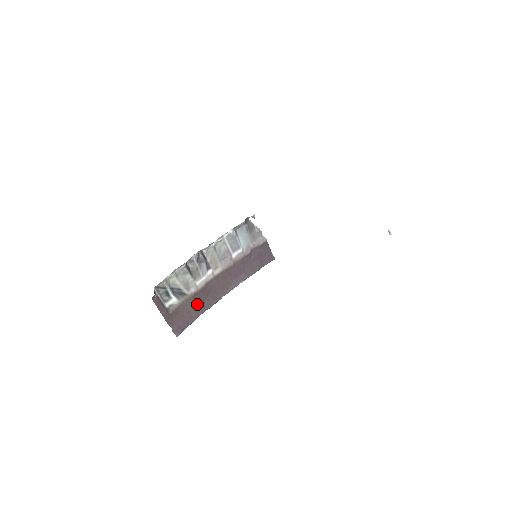
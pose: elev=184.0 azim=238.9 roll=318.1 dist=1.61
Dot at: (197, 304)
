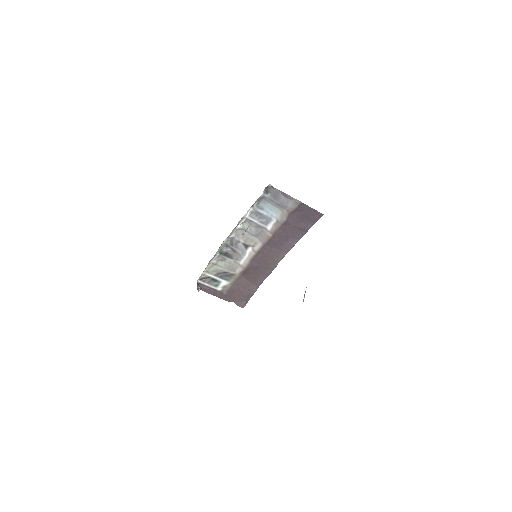
Dot at: (251, 278)
